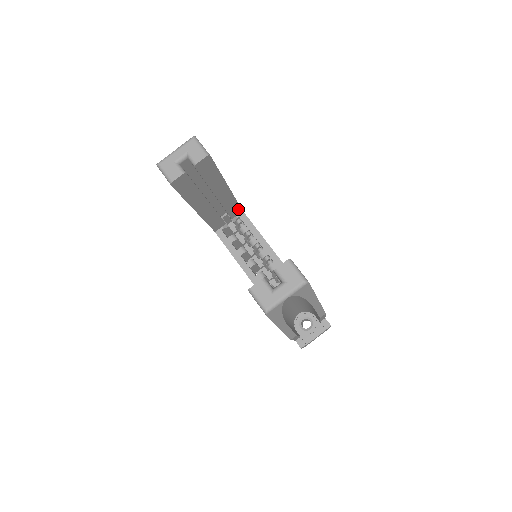
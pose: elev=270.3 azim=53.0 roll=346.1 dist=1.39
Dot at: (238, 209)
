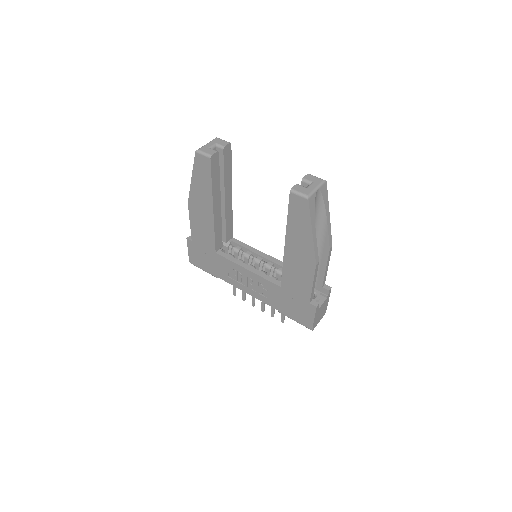
Dot at: (231, 232)
